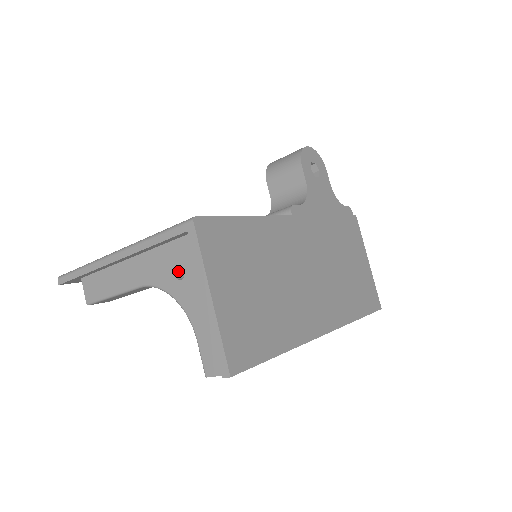
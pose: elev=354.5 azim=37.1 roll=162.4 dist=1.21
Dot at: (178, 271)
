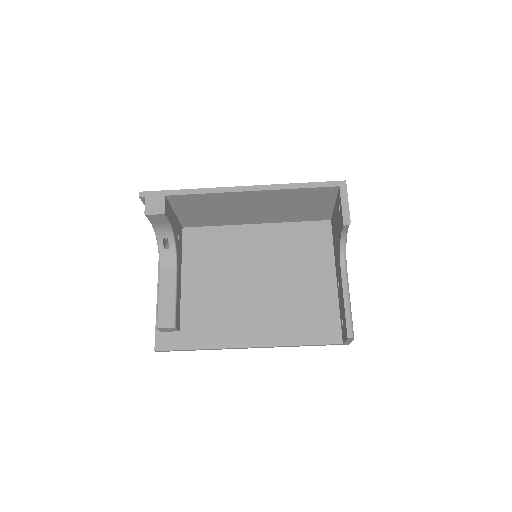
Dot at: occluded
